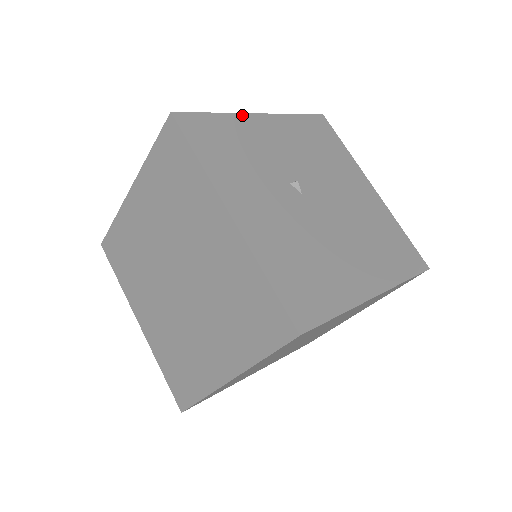
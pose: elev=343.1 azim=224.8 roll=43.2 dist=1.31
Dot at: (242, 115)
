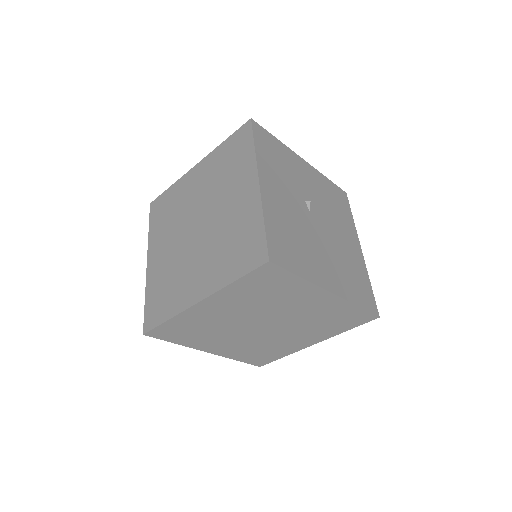
Dot at: (293, 152)
